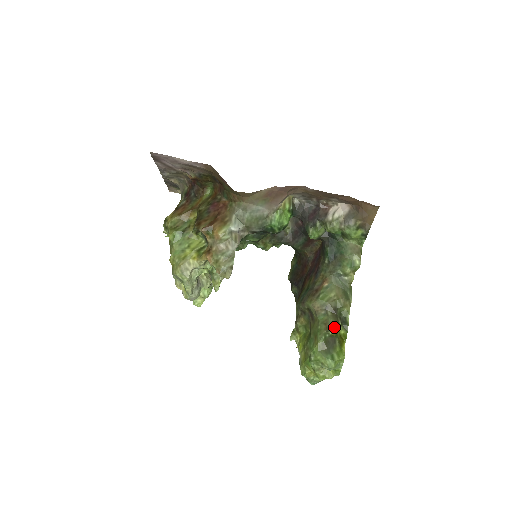
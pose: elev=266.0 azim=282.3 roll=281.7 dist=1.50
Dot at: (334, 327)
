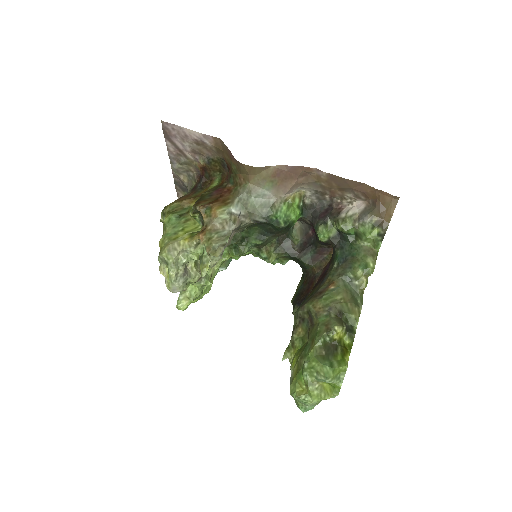
Dot at: (337, 328)
